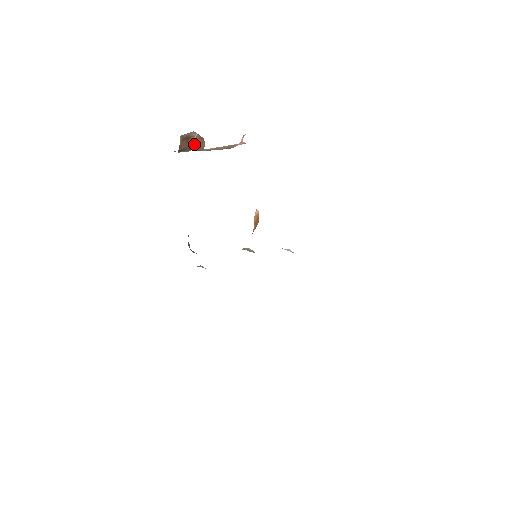
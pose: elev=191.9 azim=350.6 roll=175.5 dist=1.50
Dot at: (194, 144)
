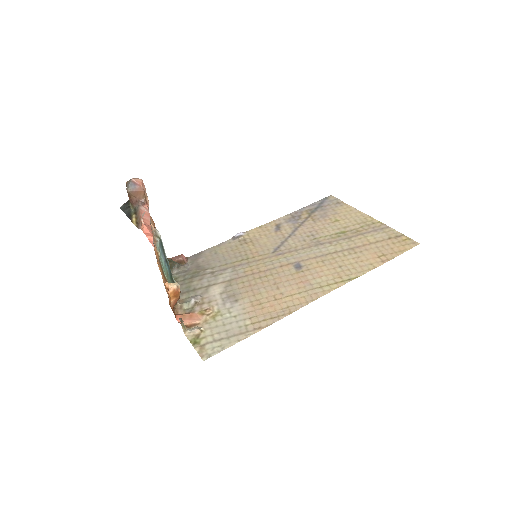
Dot at: (131, 200)
